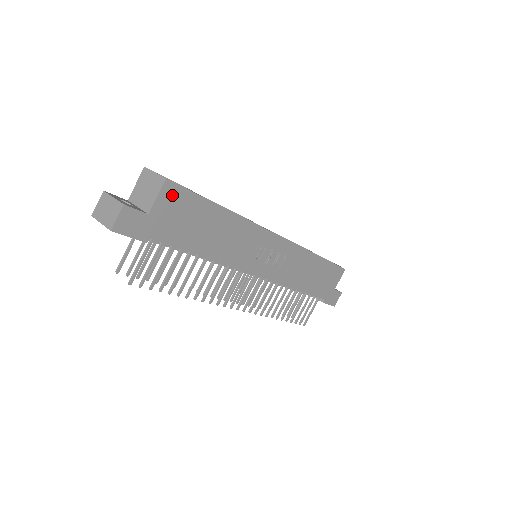
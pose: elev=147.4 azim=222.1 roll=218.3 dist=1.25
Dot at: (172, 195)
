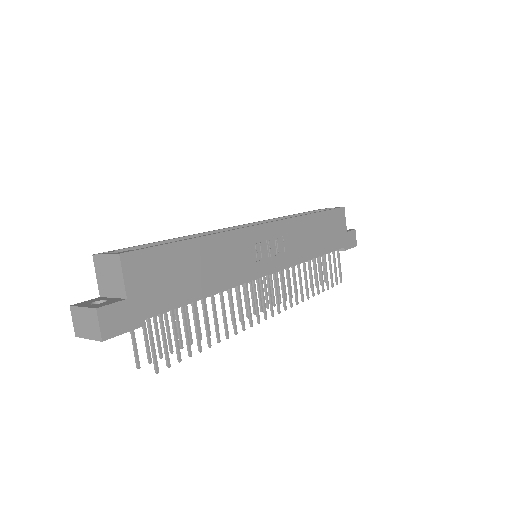
Dot at: (137, 264)
